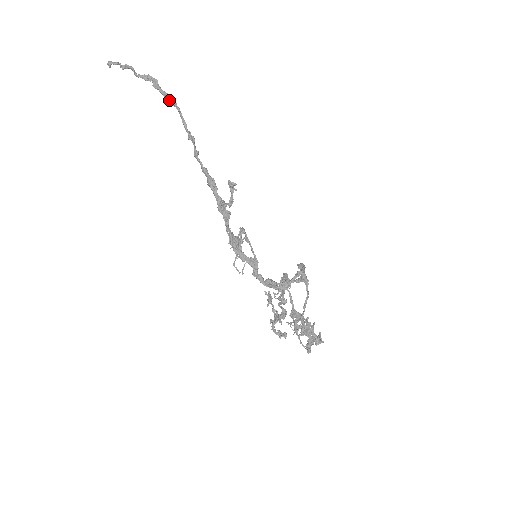
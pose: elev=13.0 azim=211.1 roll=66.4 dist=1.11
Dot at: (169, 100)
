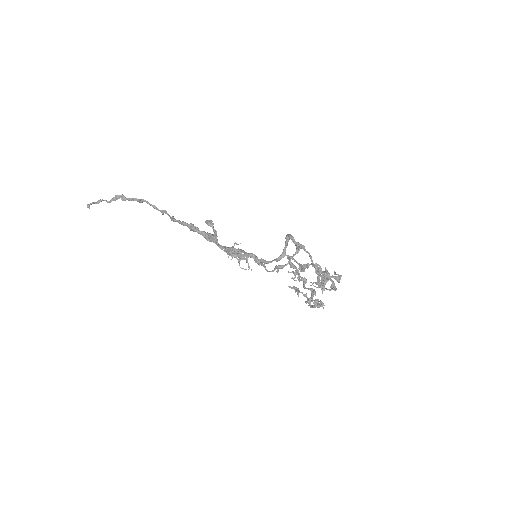
Dot at: occluded
